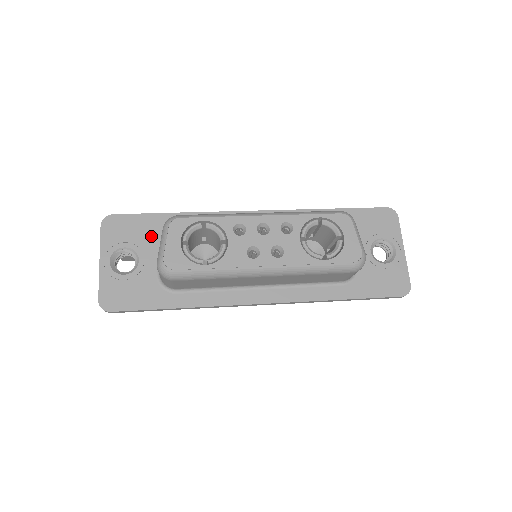
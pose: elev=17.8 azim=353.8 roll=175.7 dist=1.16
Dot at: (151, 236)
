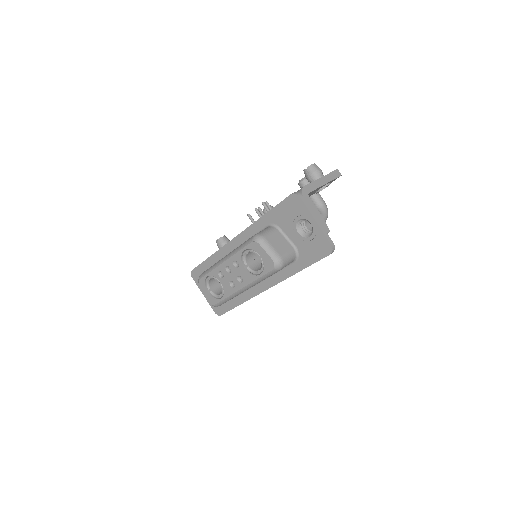
Dot at: occluded
